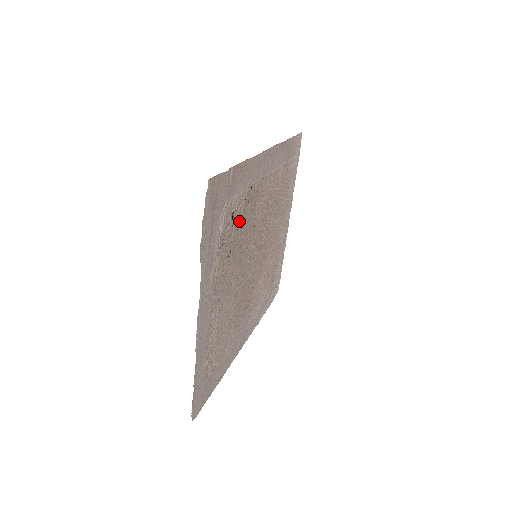
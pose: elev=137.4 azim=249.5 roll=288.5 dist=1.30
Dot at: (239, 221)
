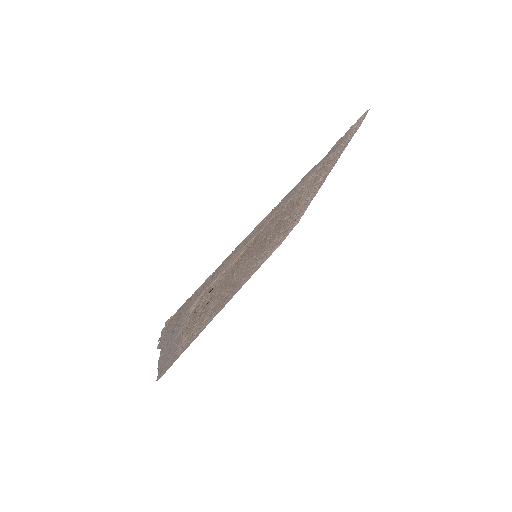
Dot at: (223, 280)
